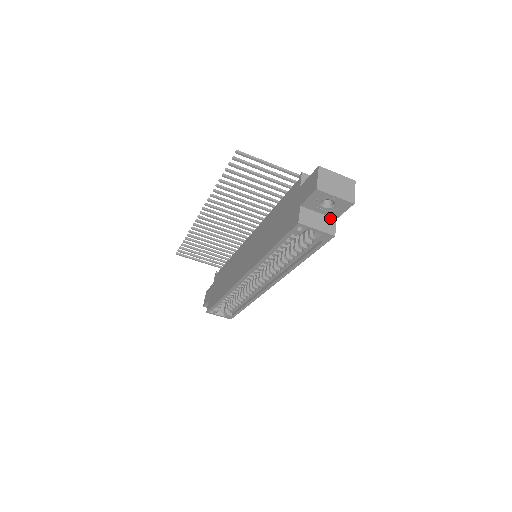
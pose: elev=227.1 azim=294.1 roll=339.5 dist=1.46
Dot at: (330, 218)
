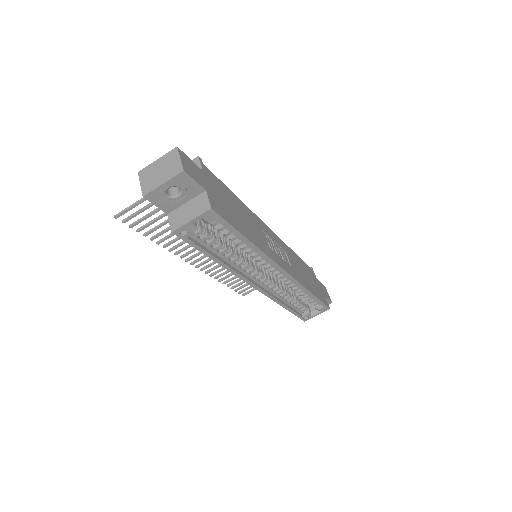
Dot at: (199, 196)
